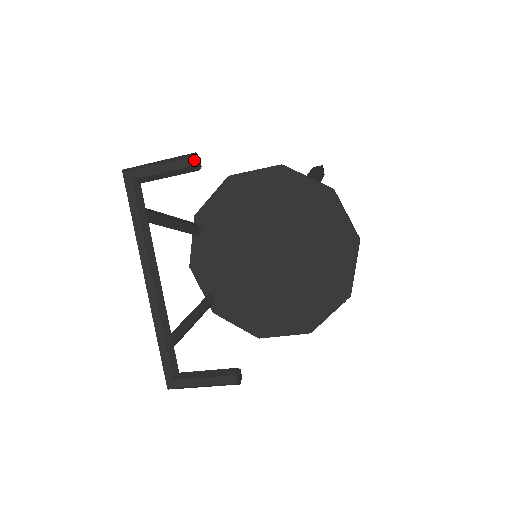
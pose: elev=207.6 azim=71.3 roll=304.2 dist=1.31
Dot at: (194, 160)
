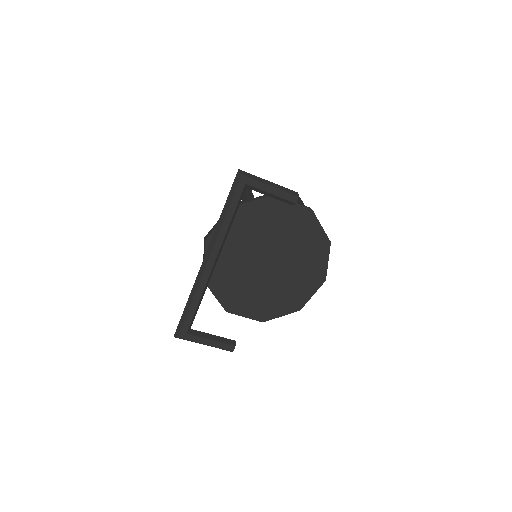
Dot at: occluded
